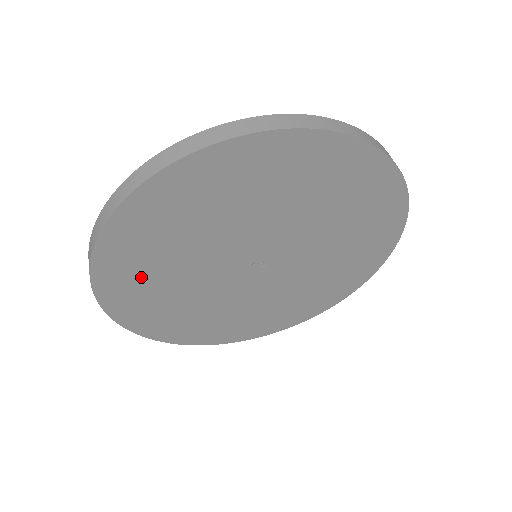
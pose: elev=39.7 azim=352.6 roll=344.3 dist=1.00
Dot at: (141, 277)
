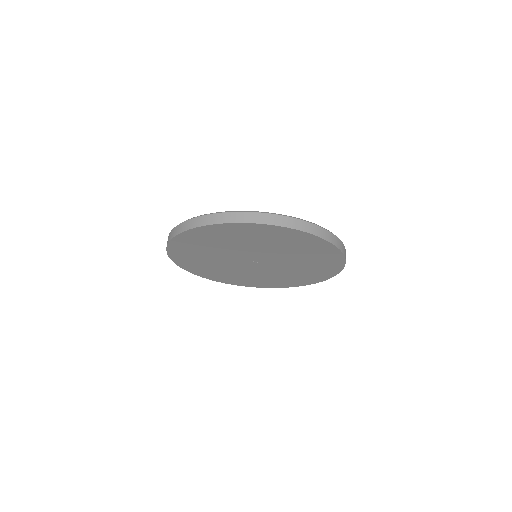
Dot at: (210, 271)
